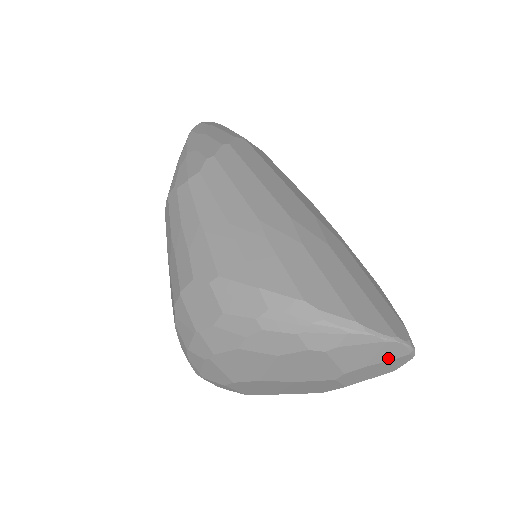
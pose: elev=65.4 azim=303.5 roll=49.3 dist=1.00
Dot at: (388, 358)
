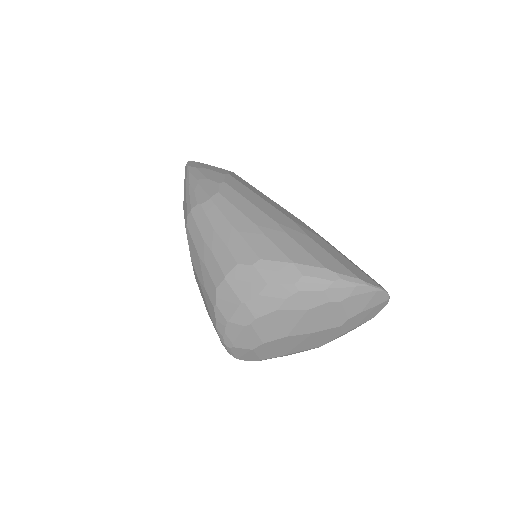
Dot at: (375, 304)
